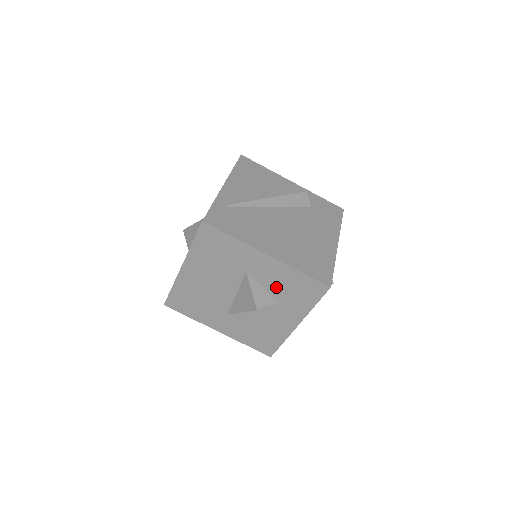
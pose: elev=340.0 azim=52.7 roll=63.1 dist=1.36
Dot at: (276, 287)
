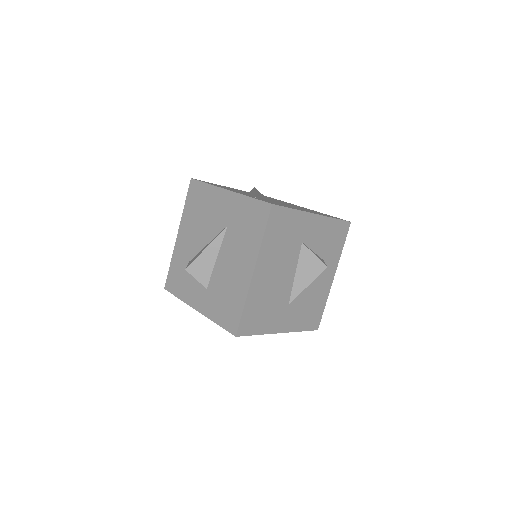
Dot at: (321, 245)
